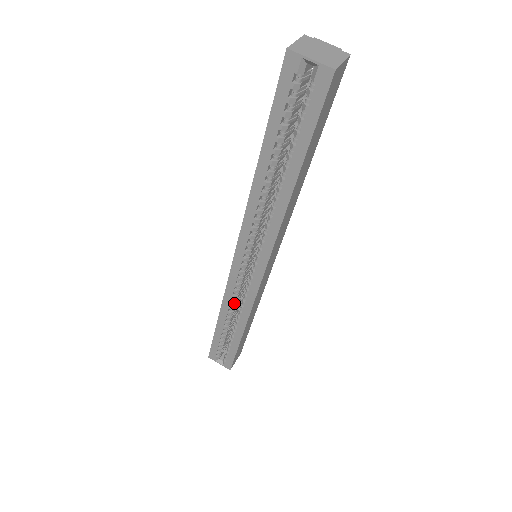
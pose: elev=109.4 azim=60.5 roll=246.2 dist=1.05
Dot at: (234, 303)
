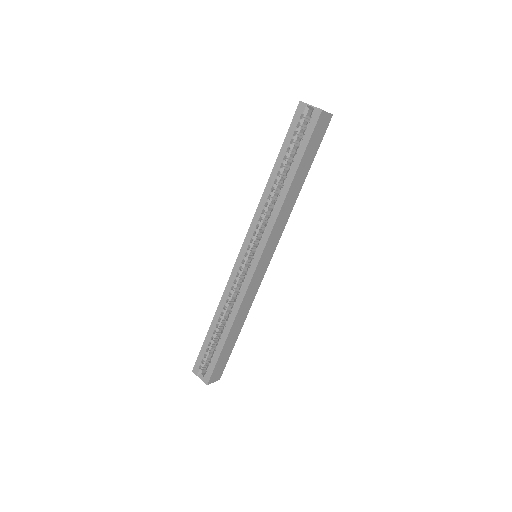
Dot at: (230, 299)
